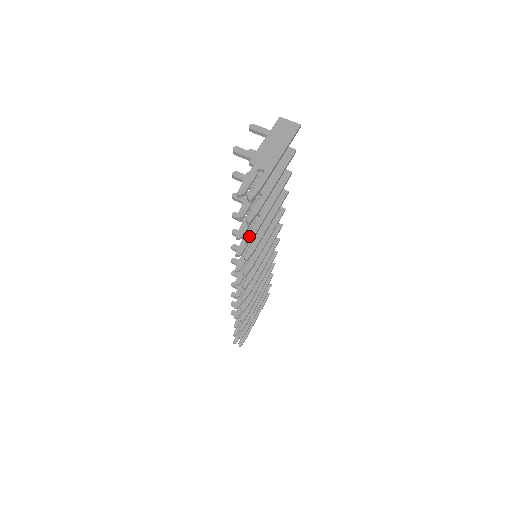
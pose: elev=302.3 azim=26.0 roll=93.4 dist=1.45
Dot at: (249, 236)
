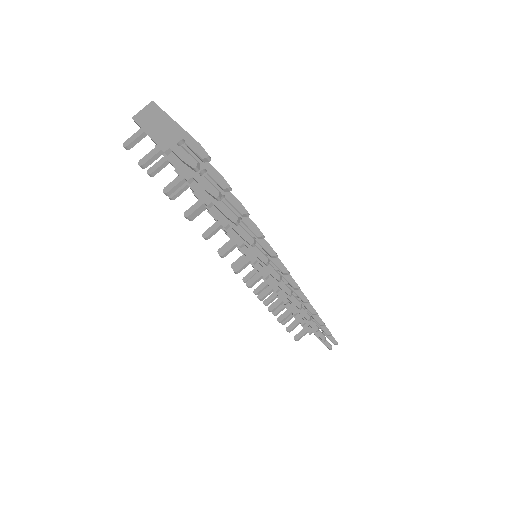
Dot at: (241, 210)
